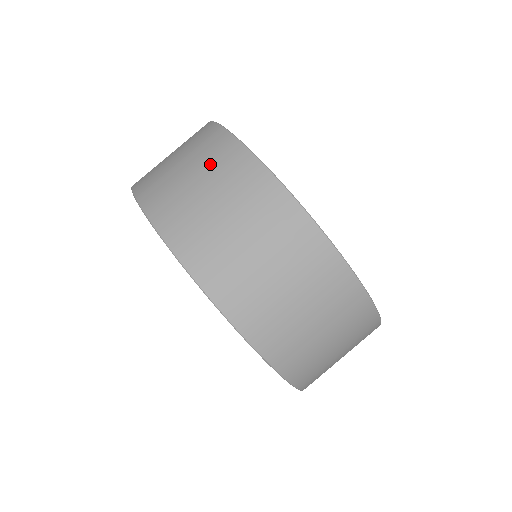
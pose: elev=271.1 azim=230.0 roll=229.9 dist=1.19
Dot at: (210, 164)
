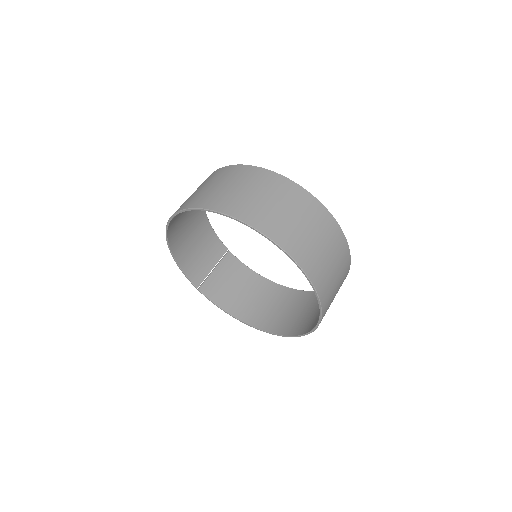
Dot at: (217, 178)
